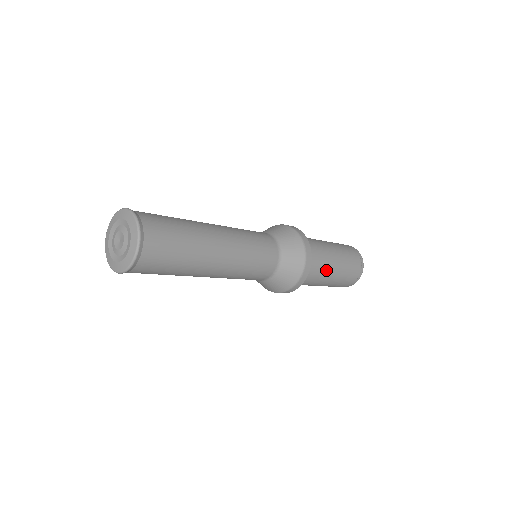
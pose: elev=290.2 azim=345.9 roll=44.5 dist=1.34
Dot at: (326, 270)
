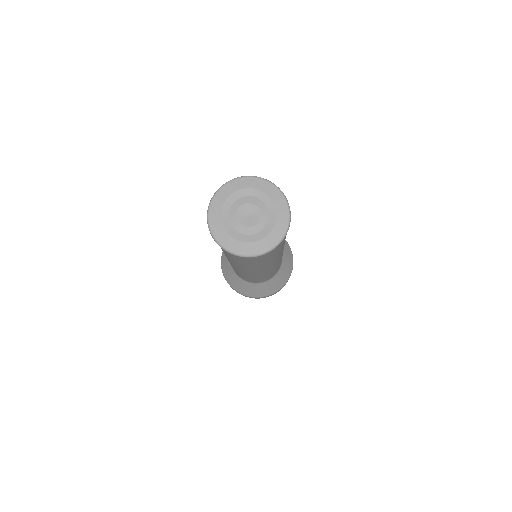
Dot at: occluded
